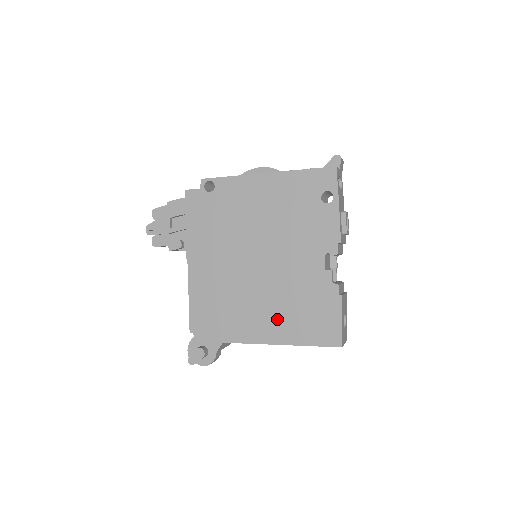
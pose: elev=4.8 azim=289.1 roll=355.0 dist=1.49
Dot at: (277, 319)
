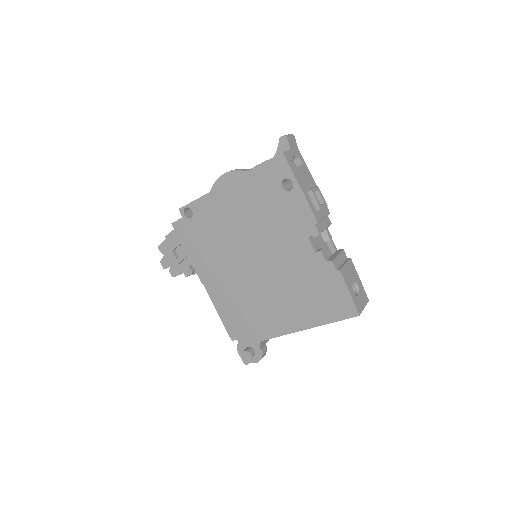
Dot at: (294, 308)
